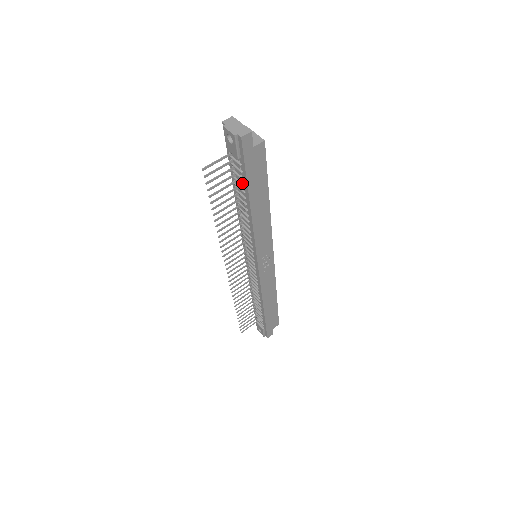
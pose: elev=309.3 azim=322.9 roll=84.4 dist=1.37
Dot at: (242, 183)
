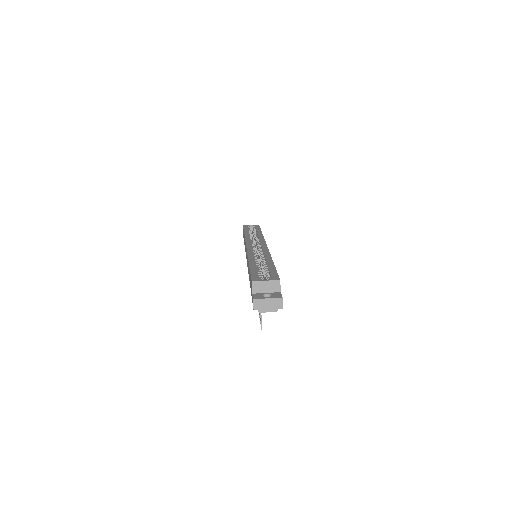
Dot at: occluded
